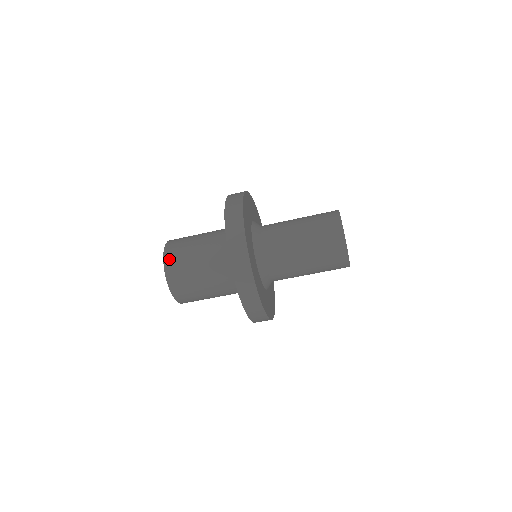
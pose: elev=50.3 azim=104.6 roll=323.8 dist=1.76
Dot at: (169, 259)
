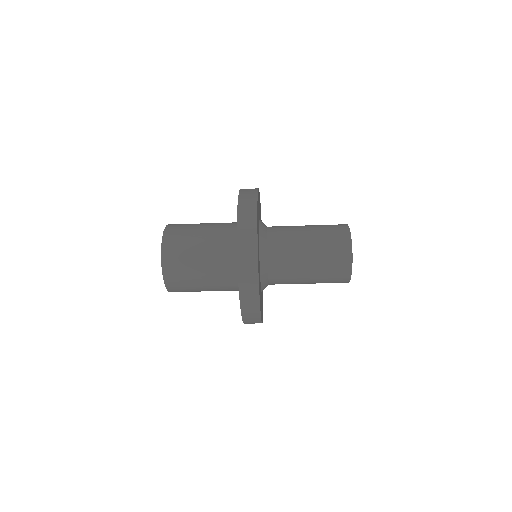
Dot at: (169, 234)
